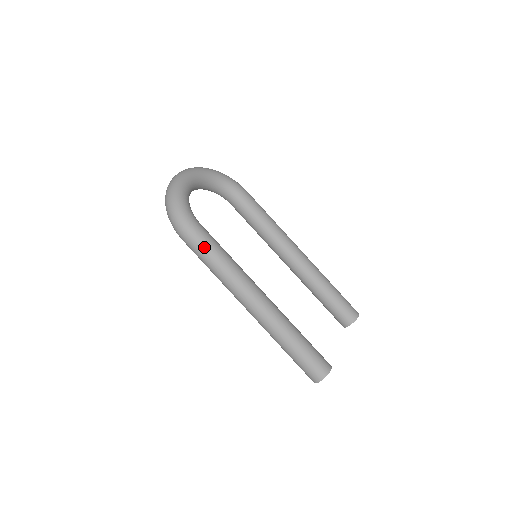
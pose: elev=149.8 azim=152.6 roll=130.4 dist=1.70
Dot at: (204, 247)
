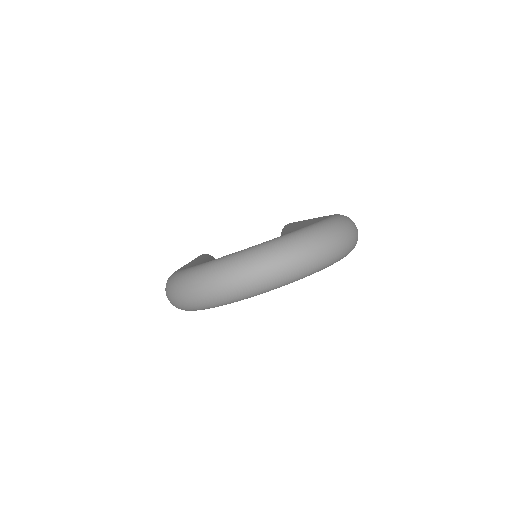
Dot at: occluded
